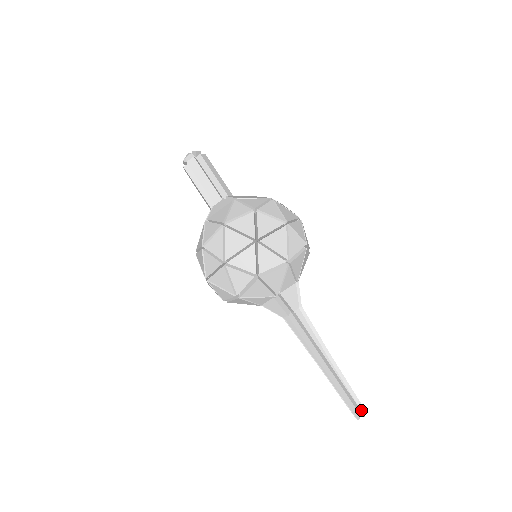
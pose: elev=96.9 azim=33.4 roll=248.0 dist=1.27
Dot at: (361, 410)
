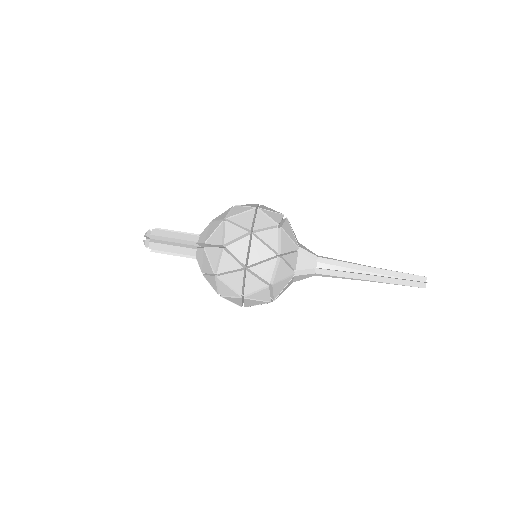
Dot at: (422, 279)
